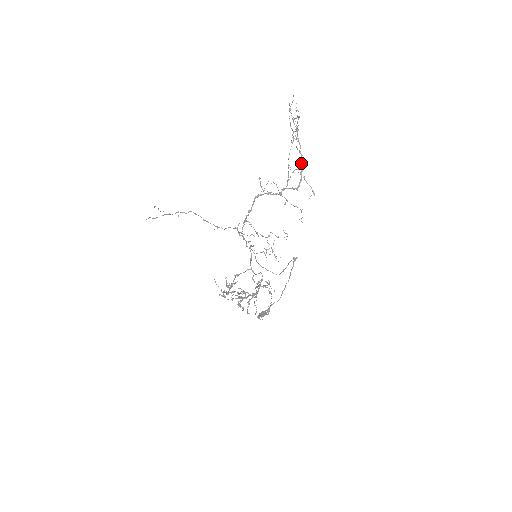
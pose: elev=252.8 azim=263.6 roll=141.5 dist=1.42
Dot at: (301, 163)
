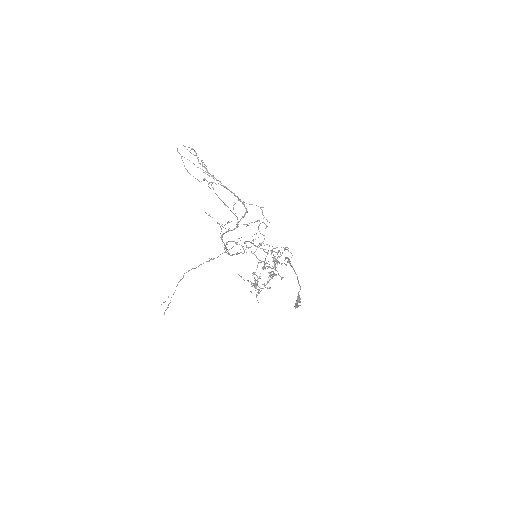
Dot at: occluded
